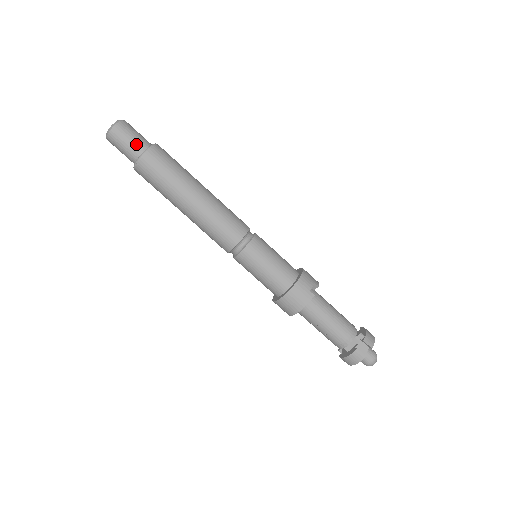
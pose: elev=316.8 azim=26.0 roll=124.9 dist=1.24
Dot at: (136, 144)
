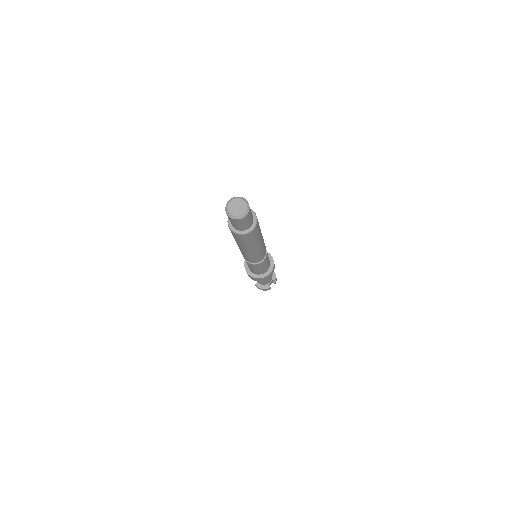
Dot at: (249, 223)
